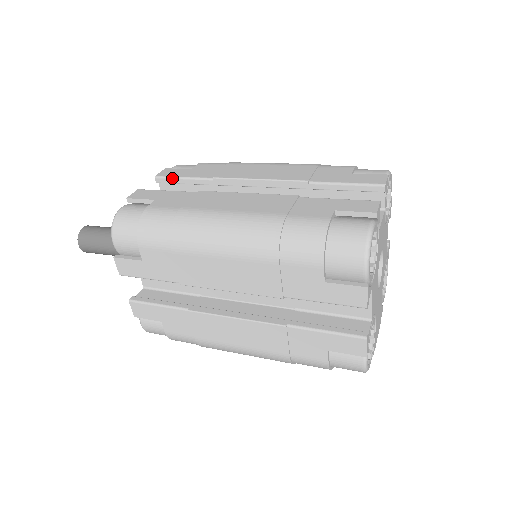
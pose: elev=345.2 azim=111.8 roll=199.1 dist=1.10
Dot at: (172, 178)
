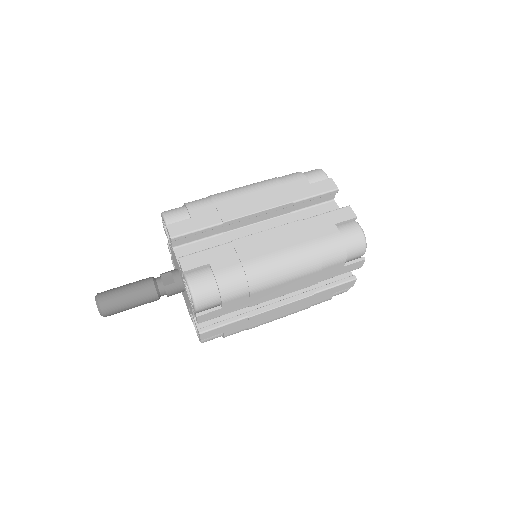
Dot at: (187, 234)
